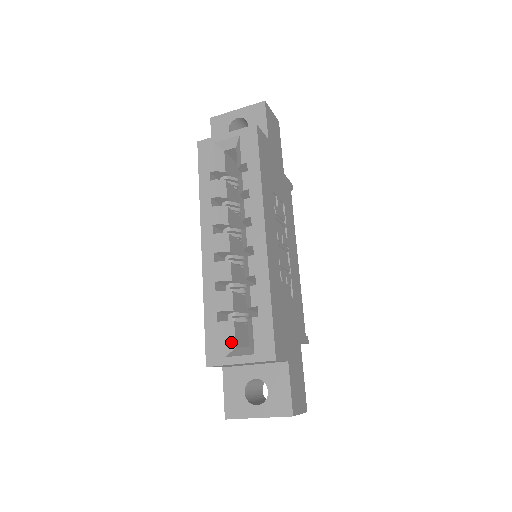
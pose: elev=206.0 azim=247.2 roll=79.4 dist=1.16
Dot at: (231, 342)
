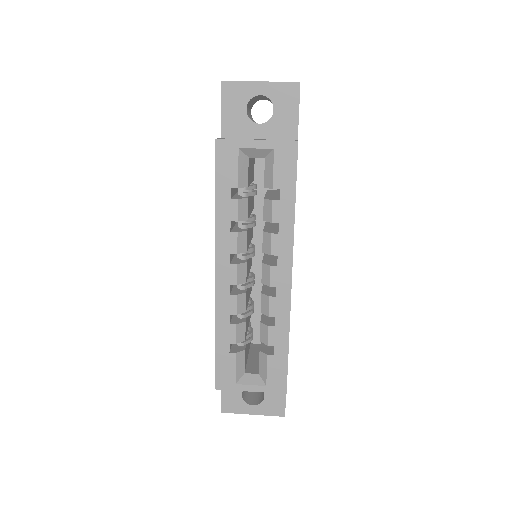
Dot at: (241, 369)
